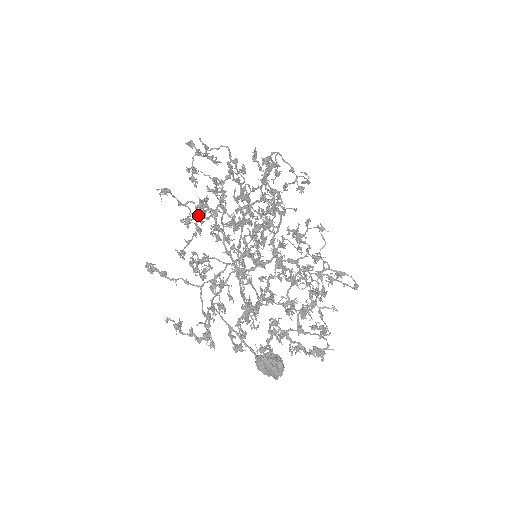
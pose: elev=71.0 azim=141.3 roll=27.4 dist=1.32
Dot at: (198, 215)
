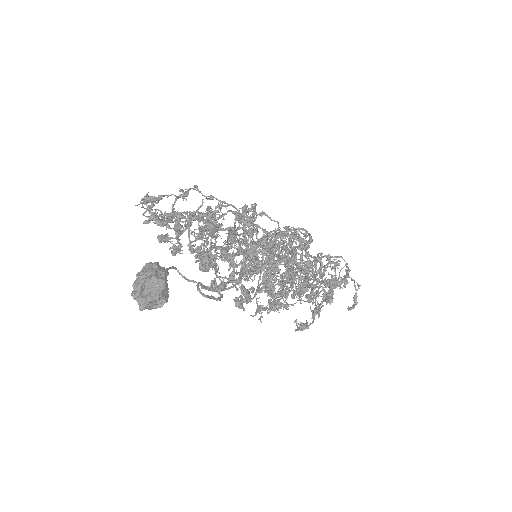
Dot at: occluded
